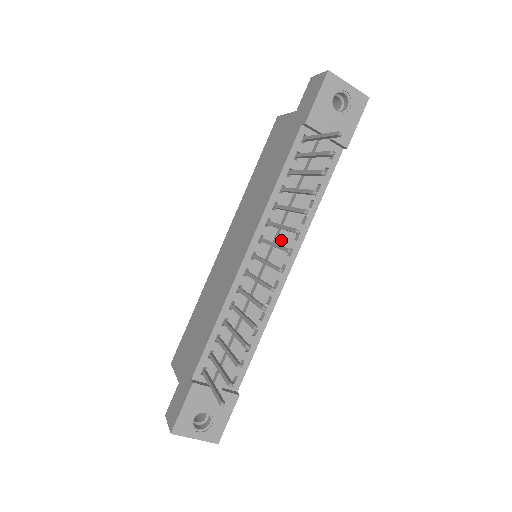
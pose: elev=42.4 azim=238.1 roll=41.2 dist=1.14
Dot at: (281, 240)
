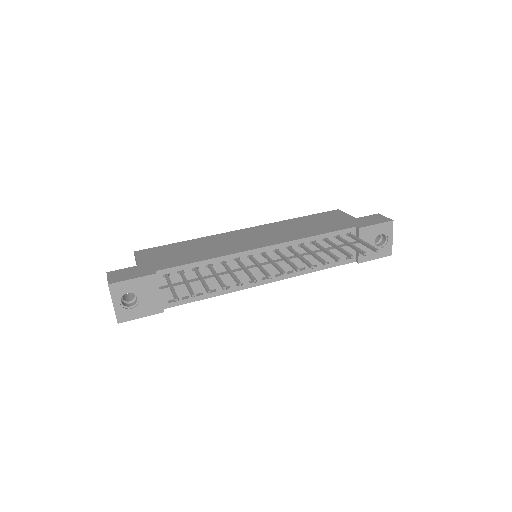
Dot at: (284, 263)
